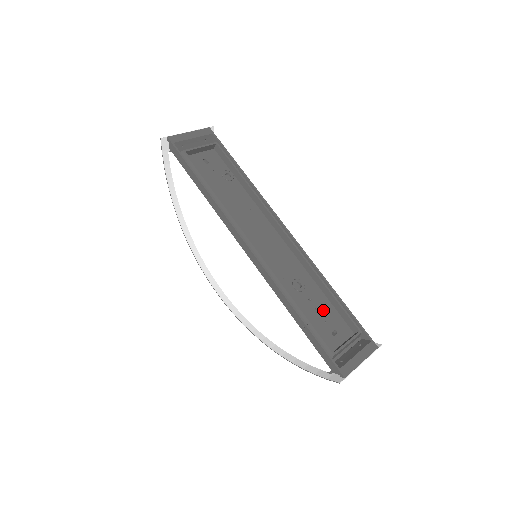
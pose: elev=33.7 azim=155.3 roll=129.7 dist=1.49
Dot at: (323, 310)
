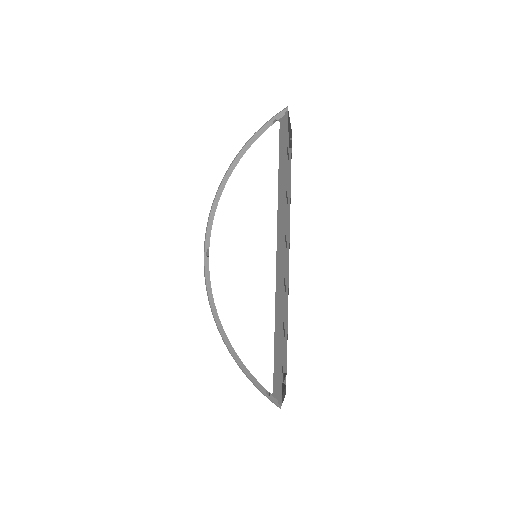
Dot at: occluded
